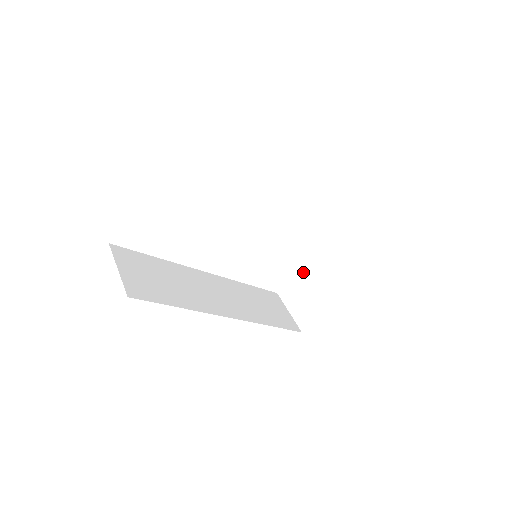
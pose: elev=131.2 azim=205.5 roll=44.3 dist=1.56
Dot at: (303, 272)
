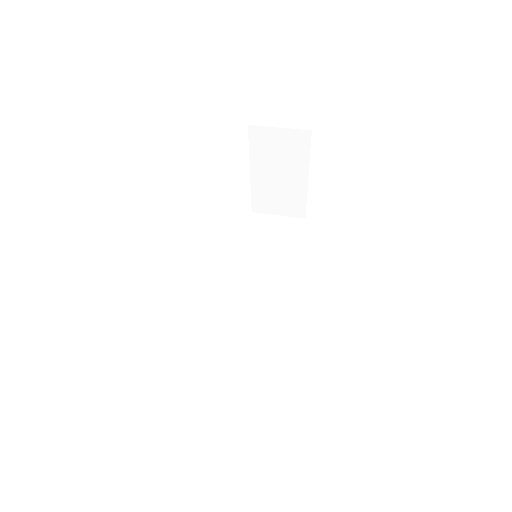
Dot at: (255, 182)
